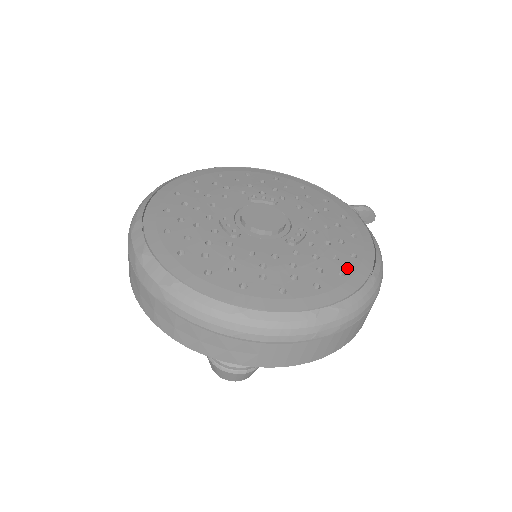
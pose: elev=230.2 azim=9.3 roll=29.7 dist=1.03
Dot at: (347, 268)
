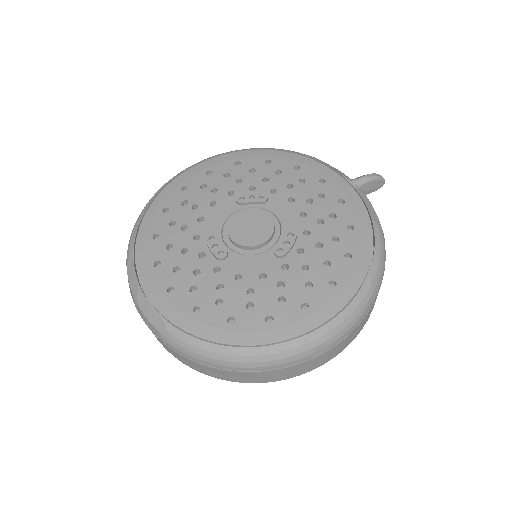
Dot at: (339, 276)
